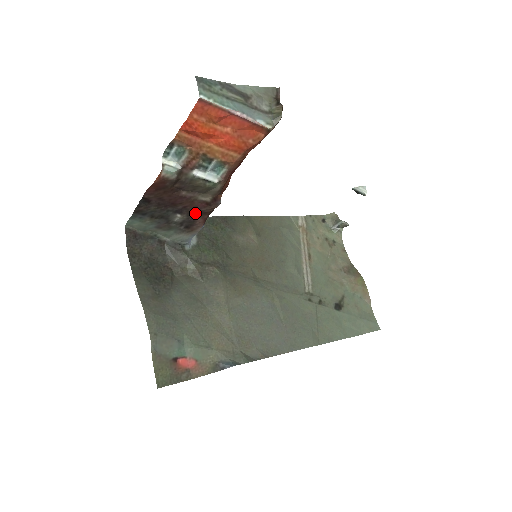
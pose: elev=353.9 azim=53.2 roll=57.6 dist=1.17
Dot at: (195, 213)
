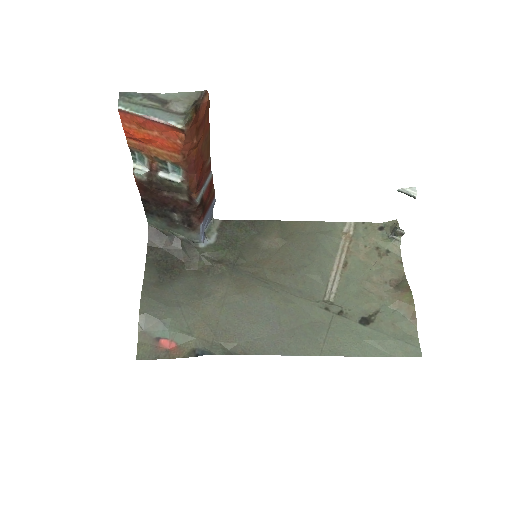
Dot at: (186, 212)
